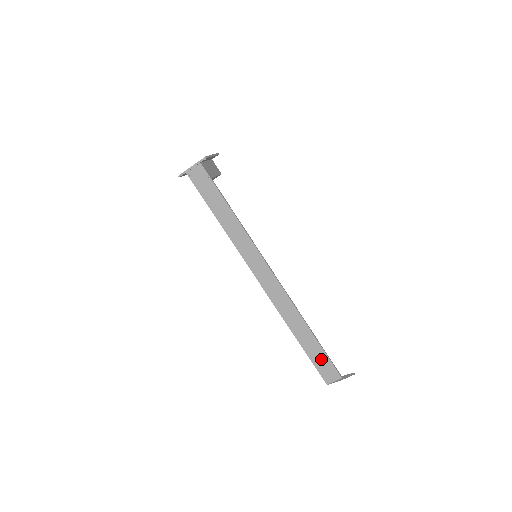
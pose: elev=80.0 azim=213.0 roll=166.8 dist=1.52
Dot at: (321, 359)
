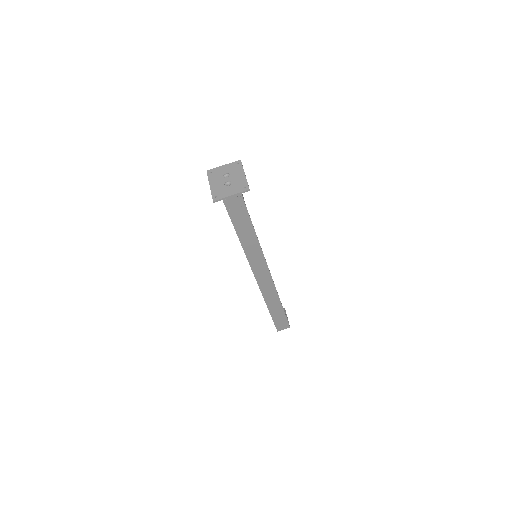
Dot at: (281, 319)
